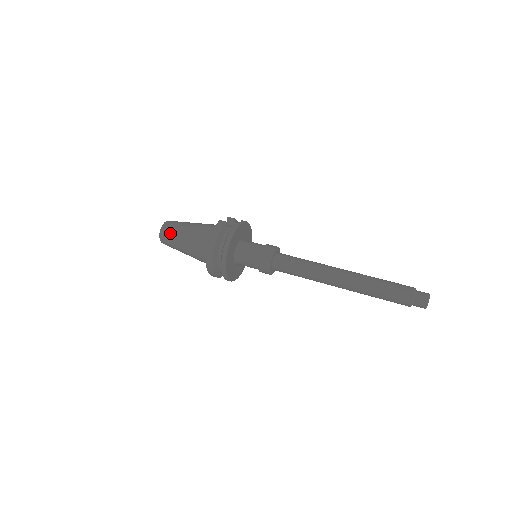
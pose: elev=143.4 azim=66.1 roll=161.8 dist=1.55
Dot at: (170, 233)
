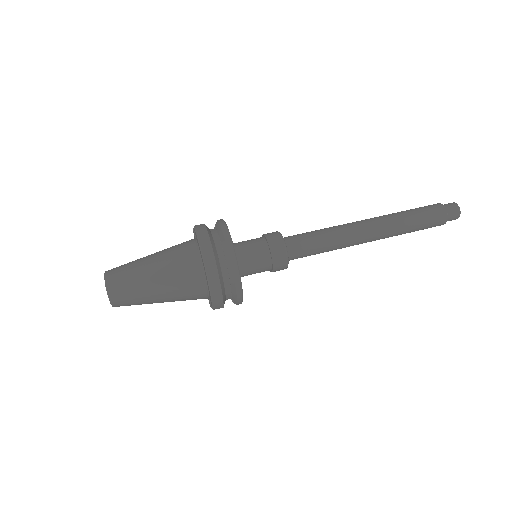
Dot at: (125, 277)
